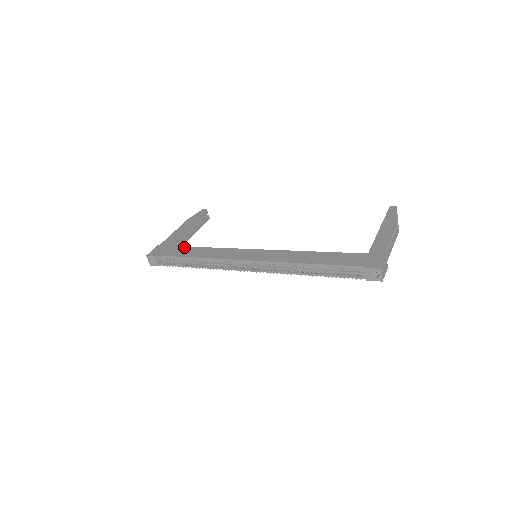
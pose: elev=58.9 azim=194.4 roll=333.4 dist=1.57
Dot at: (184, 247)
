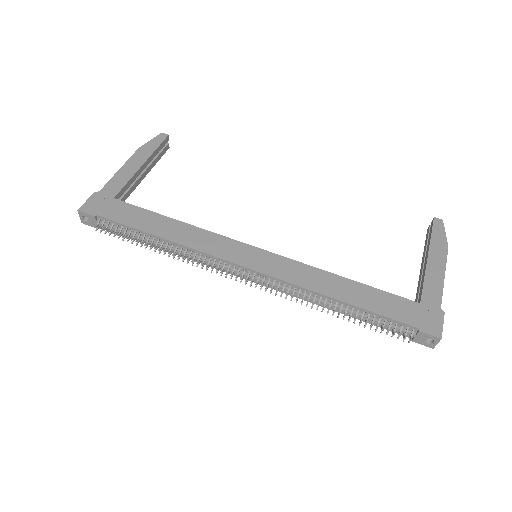
Dot at: (142, 209)
